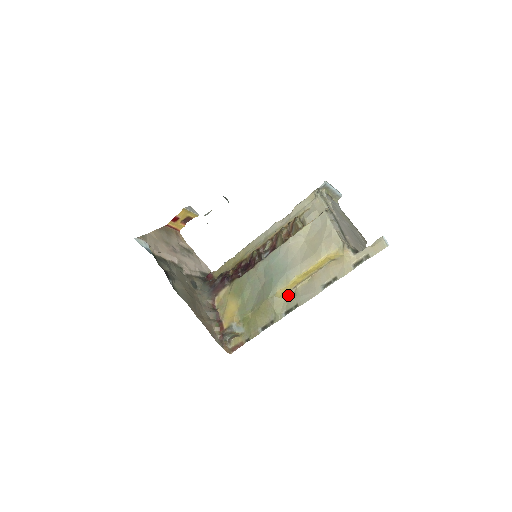
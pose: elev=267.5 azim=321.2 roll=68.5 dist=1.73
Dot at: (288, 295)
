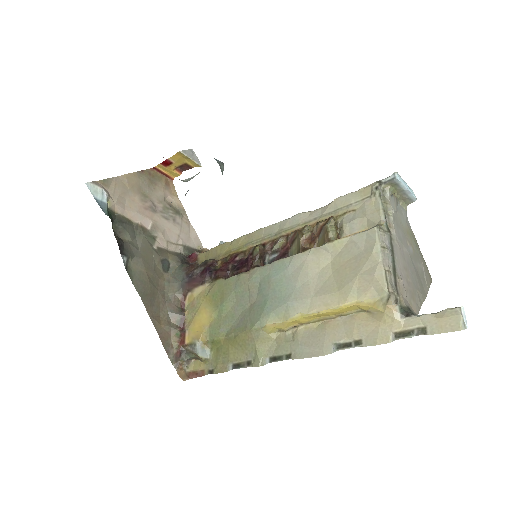
Dot at: (282, 334)
